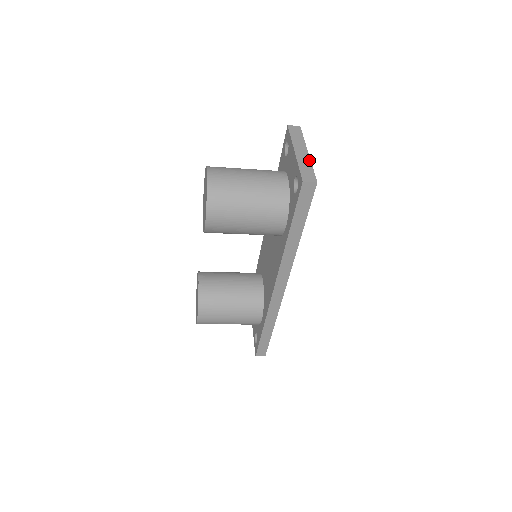
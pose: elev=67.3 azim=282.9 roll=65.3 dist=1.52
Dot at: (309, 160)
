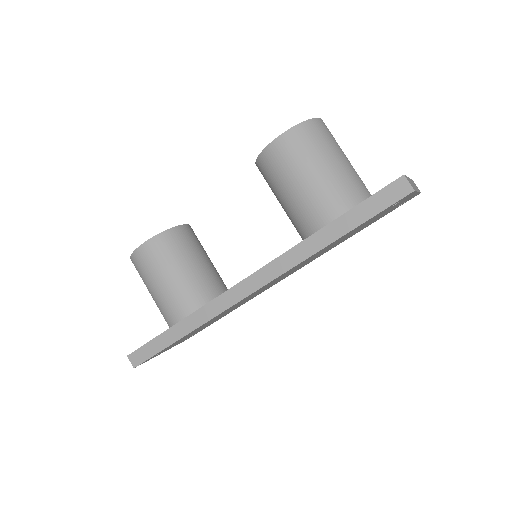
Dot at: occluded
